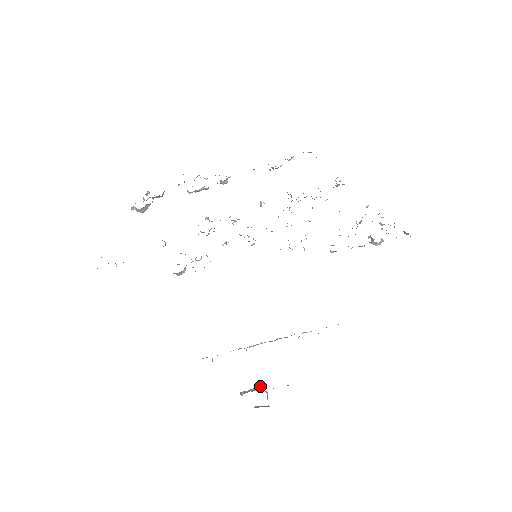
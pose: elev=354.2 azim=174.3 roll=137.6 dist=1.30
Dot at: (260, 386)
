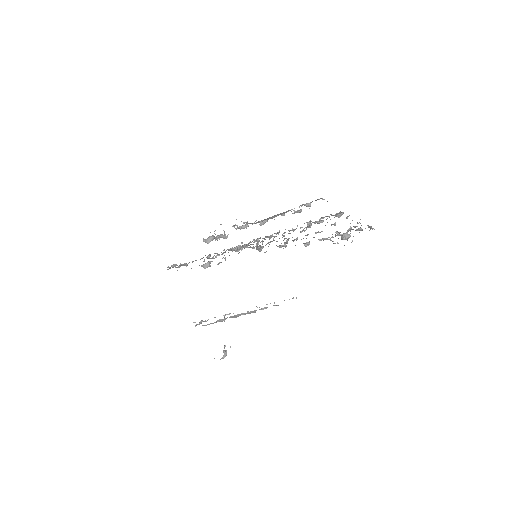
Dot at: occluded
